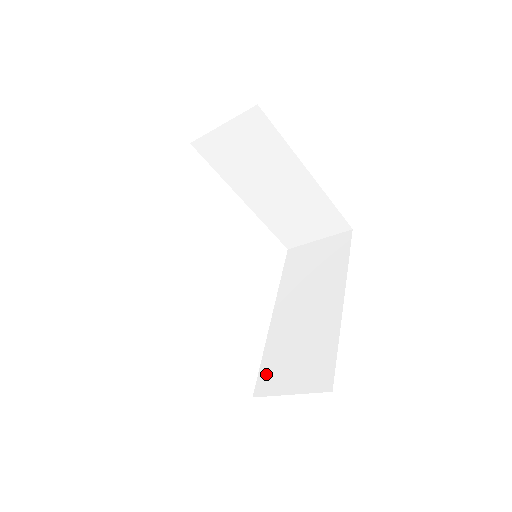
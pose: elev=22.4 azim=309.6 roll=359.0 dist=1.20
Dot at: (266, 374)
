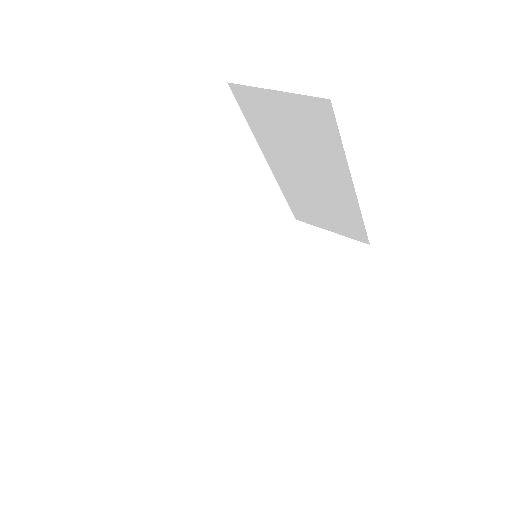
Dot at: (298, 211)
